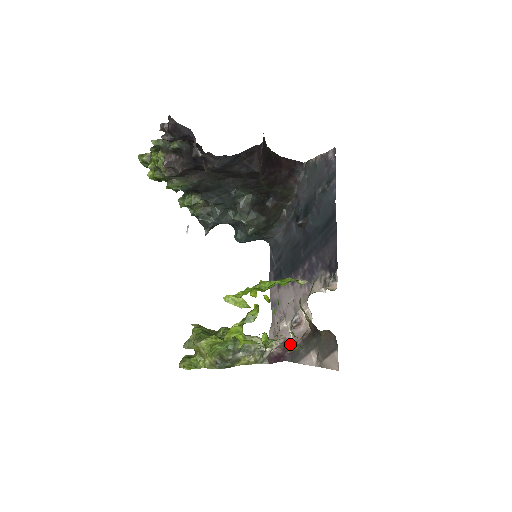
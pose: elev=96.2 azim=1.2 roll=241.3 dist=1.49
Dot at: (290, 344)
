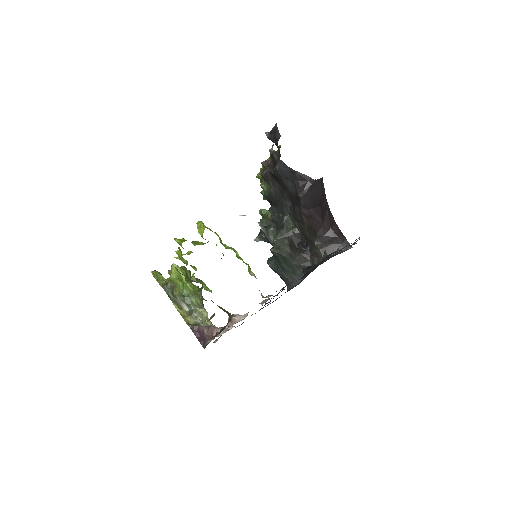
Dot at: (200, 289)
